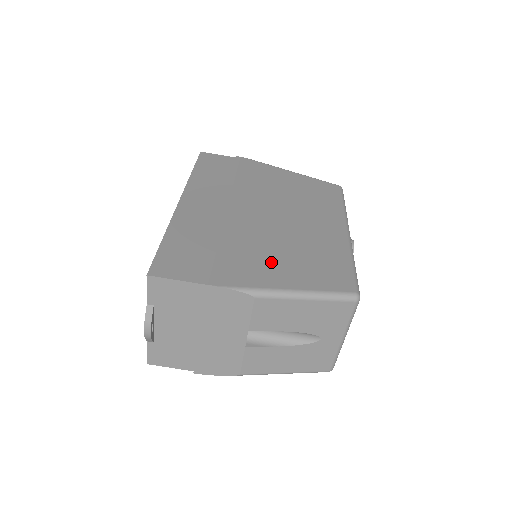
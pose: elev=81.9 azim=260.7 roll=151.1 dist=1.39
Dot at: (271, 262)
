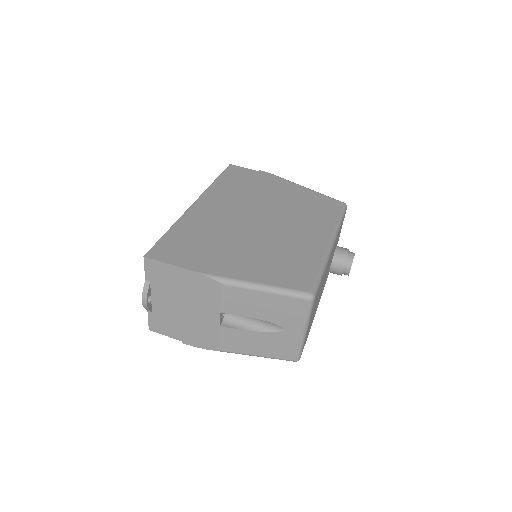
Dot at: (247, 259)
